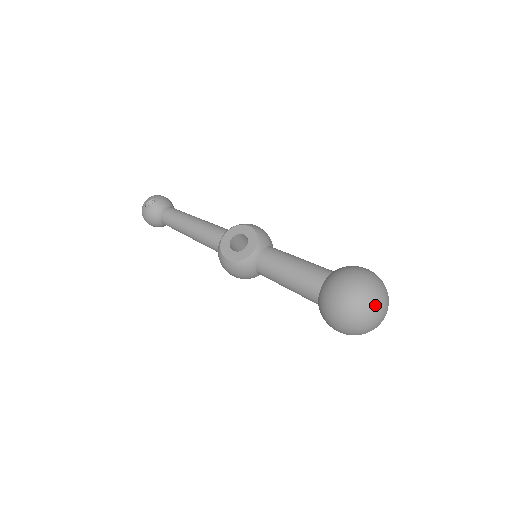
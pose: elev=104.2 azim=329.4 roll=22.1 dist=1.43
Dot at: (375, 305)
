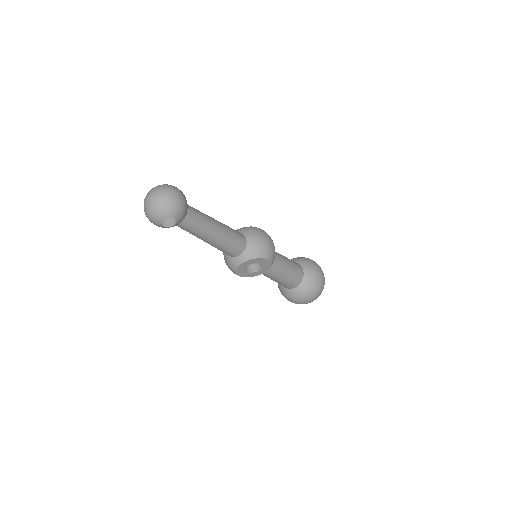
Dot at: occluded
